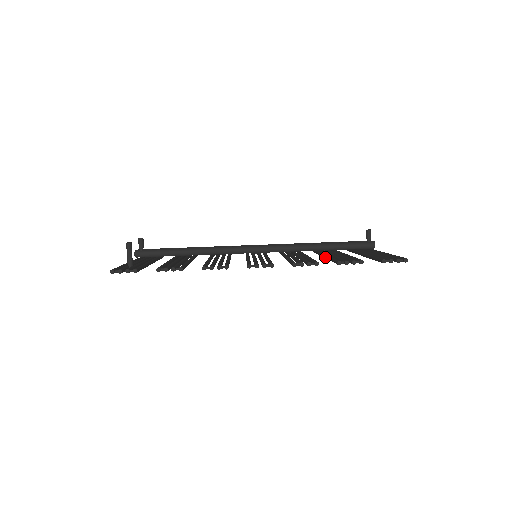
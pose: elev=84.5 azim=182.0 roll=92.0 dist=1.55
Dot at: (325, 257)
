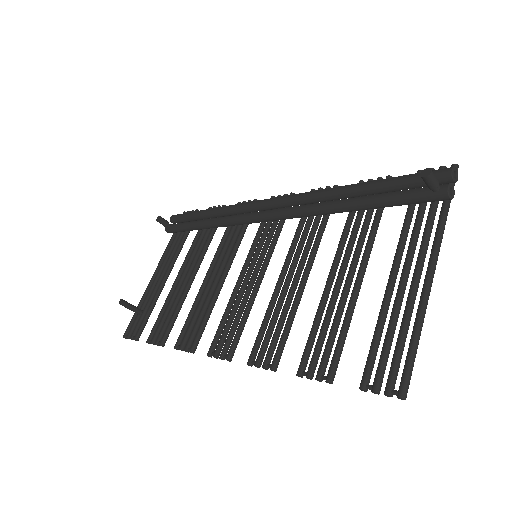
Dot at: (325, 286)
